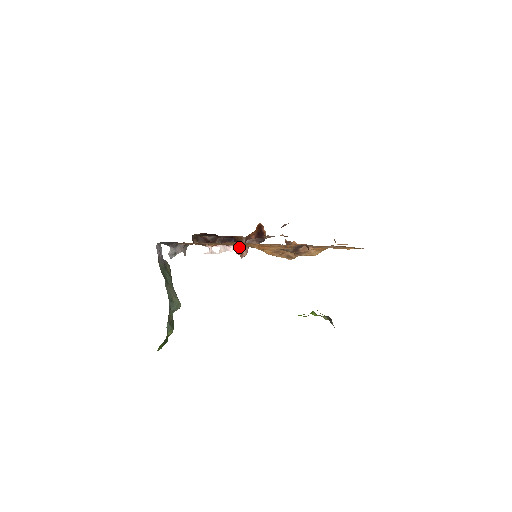
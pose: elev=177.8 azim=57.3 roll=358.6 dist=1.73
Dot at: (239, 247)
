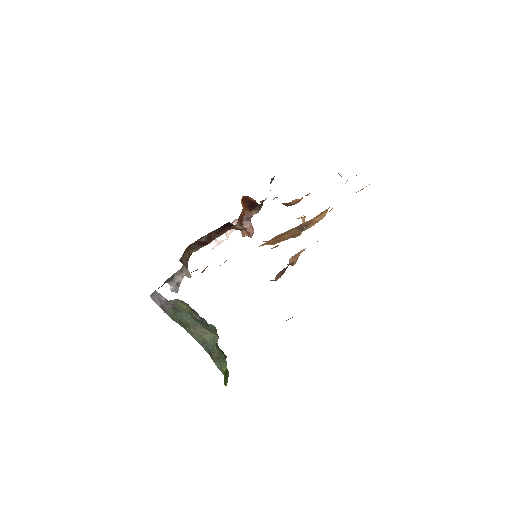
Dot at: occluded
